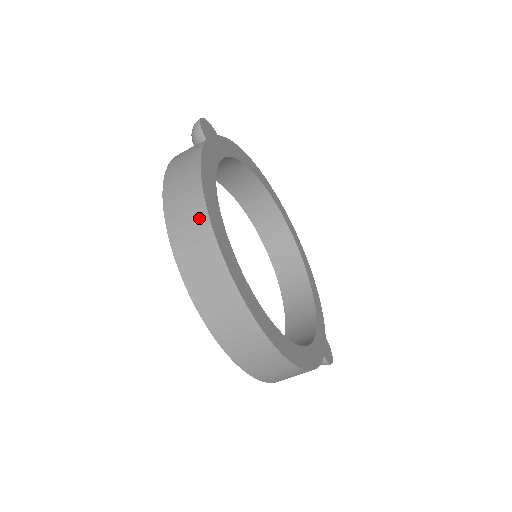
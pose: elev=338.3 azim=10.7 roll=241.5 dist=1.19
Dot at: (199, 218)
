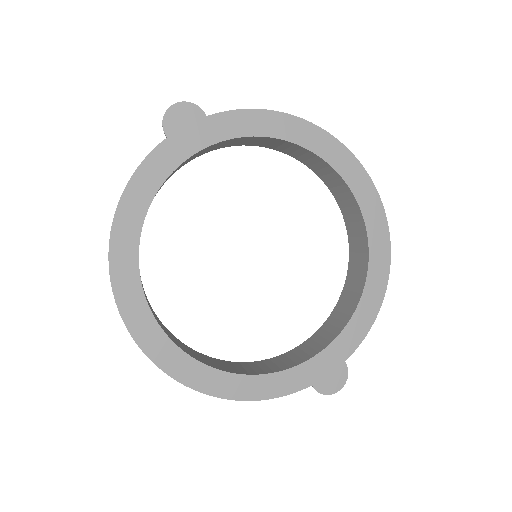
Dot at: occluded
